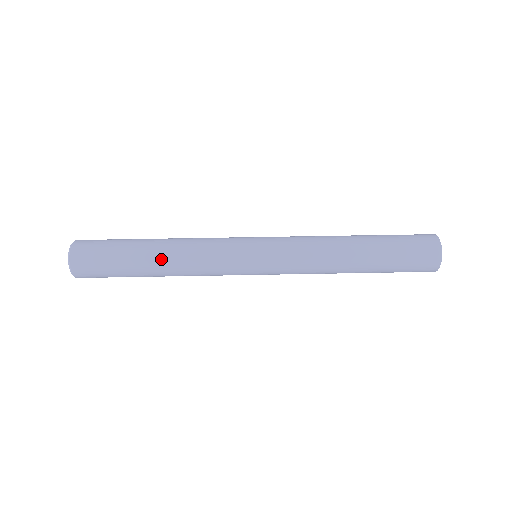
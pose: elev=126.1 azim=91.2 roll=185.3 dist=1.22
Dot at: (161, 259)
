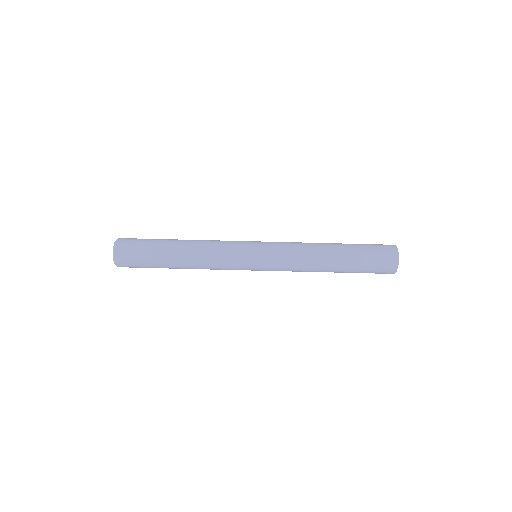
Dot at: (183, 252)
